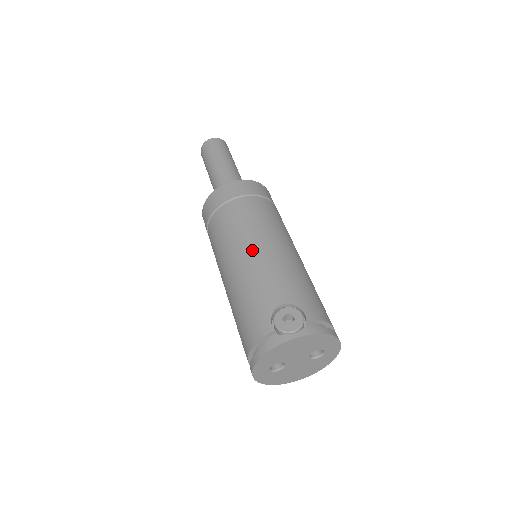
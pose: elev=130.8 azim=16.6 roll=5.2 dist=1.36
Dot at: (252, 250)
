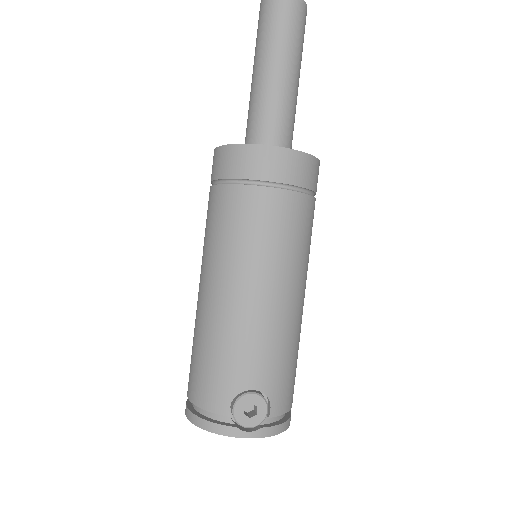
Dot at: (253, 292)
